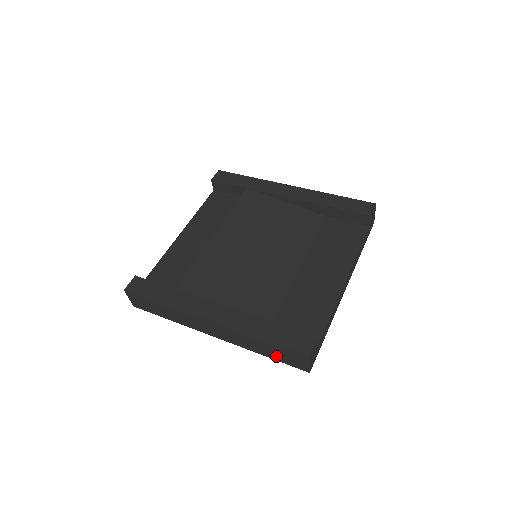
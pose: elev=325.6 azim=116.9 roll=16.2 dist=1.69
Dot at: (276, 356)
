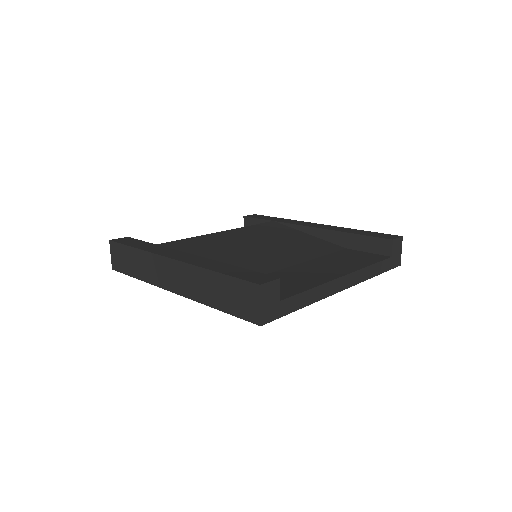
Dot at: (228, 303)
